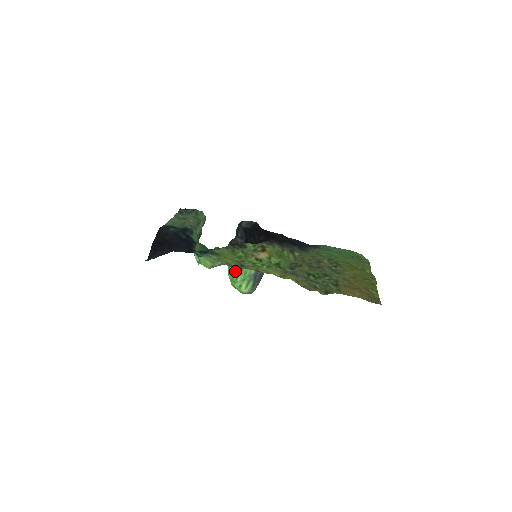
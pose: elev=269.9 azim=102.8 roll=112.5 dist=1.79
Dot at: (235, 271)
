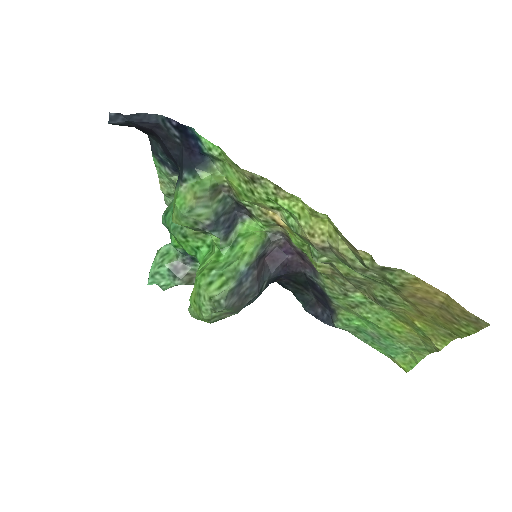
Dot at: (213, 262)
